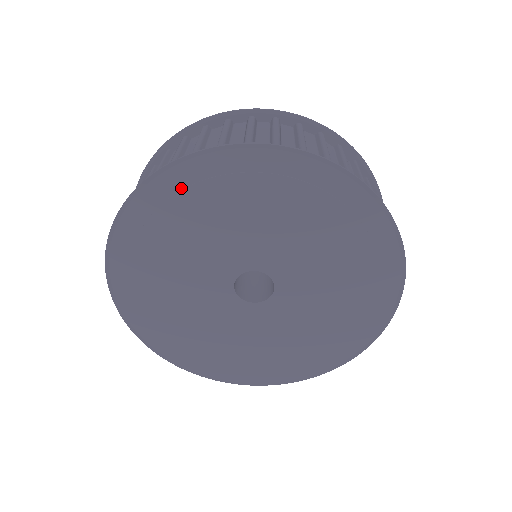
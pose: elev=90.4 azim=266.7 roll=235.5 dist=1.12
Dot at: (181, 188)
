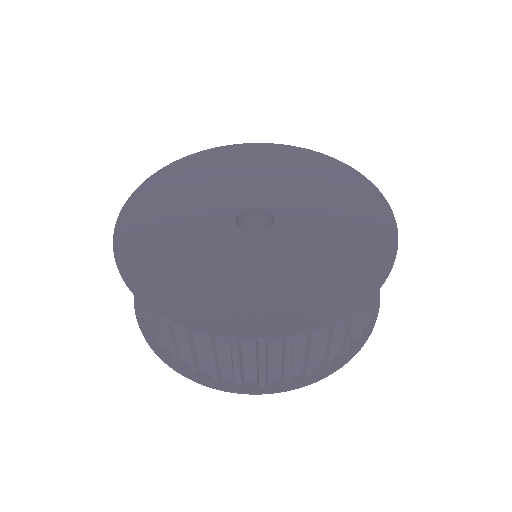
Dot at: (162, 187)
